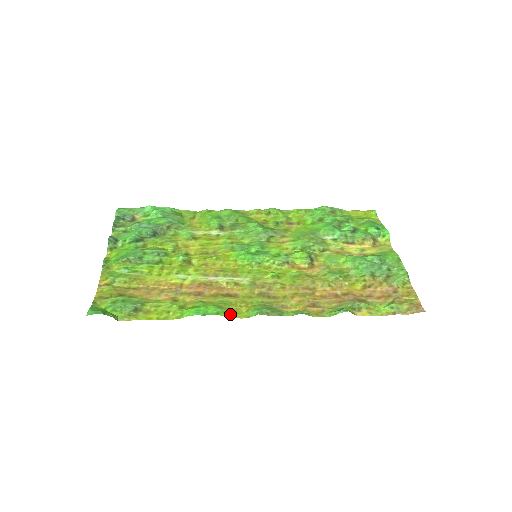
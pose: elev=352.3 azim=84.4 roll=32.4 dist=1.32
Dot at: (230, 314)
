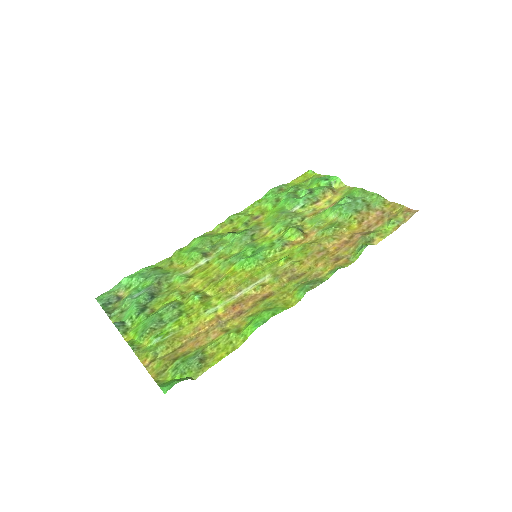
Dot at: (283, 308)
